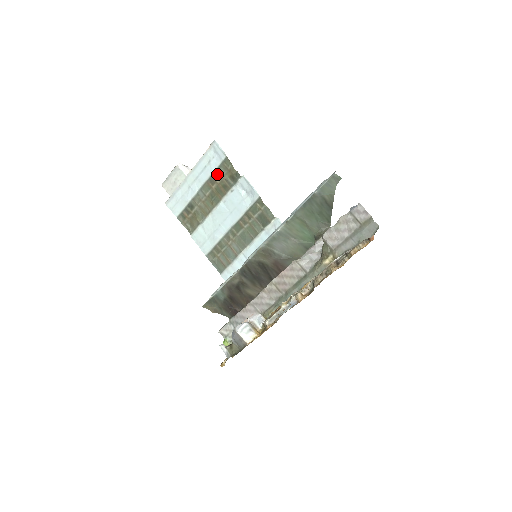
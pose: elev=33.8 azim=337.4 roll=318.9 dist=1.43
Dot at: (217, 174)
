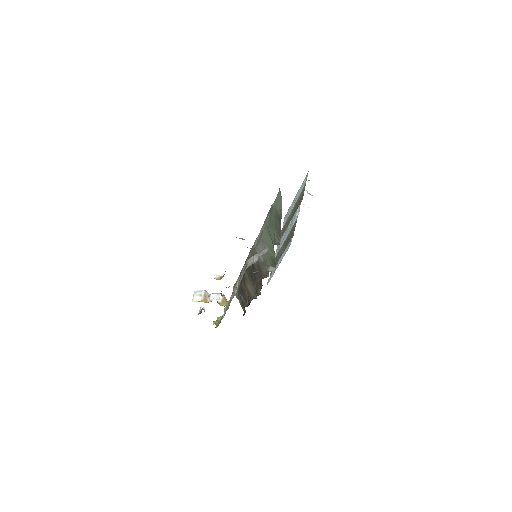
Dot at: (300, 197)
